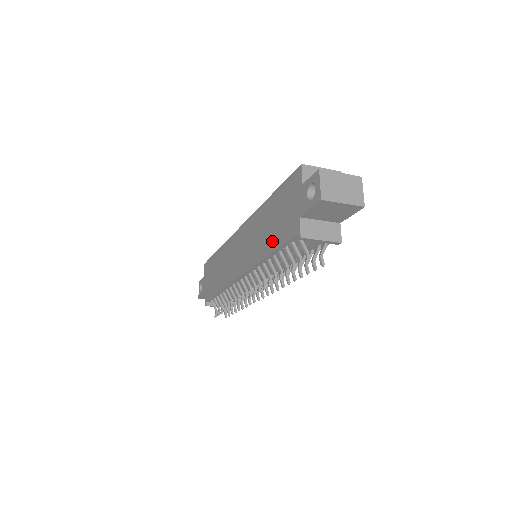
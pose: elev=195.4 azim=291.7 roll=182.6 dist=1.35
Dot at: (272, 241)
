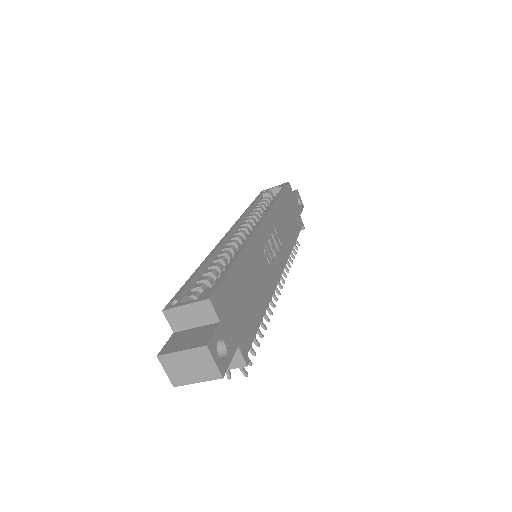
Dot at: occluded
